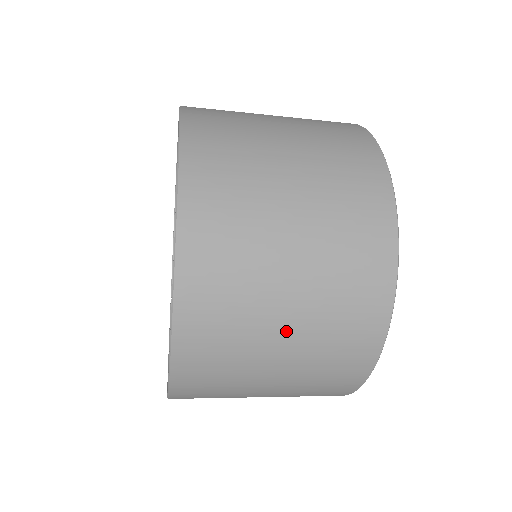
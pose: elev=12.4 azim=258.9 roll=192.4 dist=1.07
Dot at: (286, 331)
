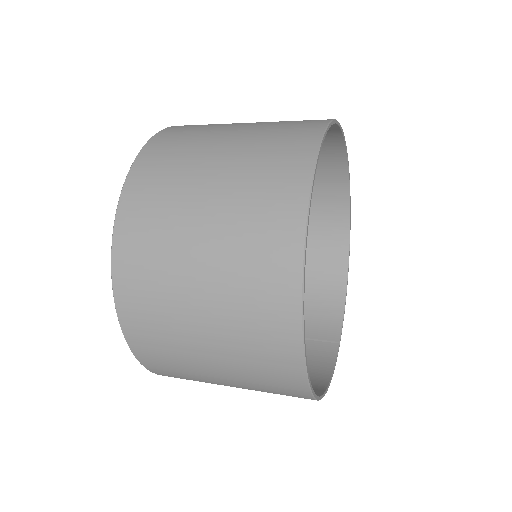
Dot at: (201, 256)
